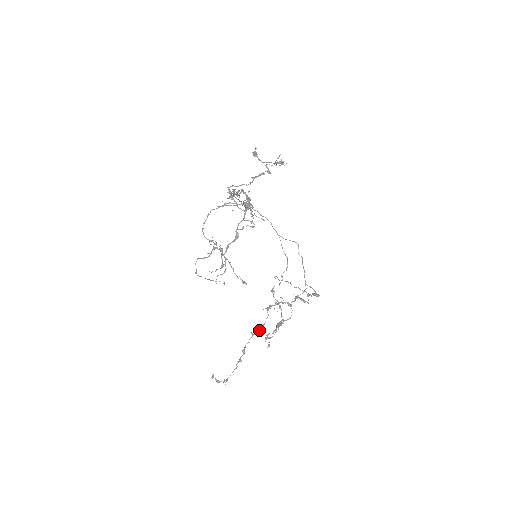
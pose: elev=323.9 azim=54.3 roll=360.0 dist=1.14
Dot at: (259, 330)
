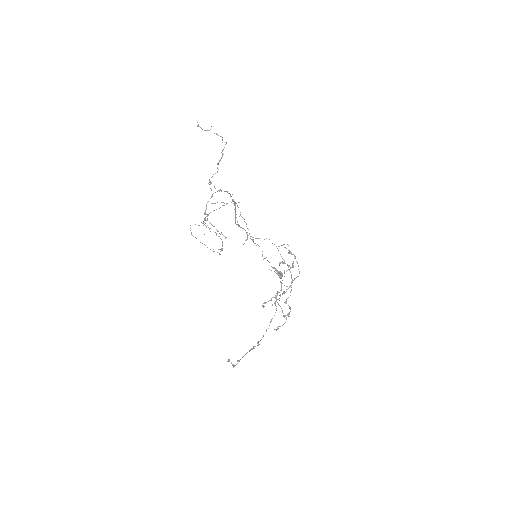
Dot at: occluded
